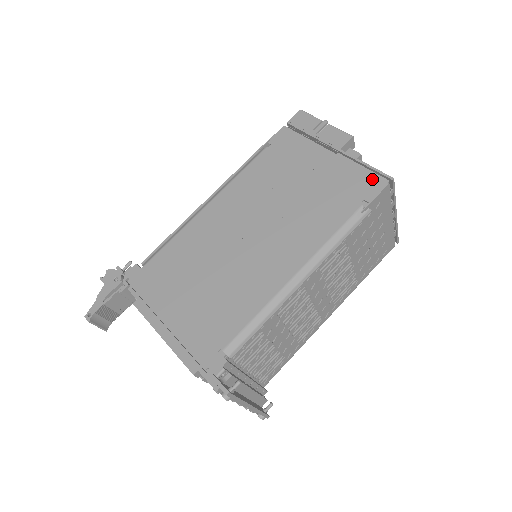
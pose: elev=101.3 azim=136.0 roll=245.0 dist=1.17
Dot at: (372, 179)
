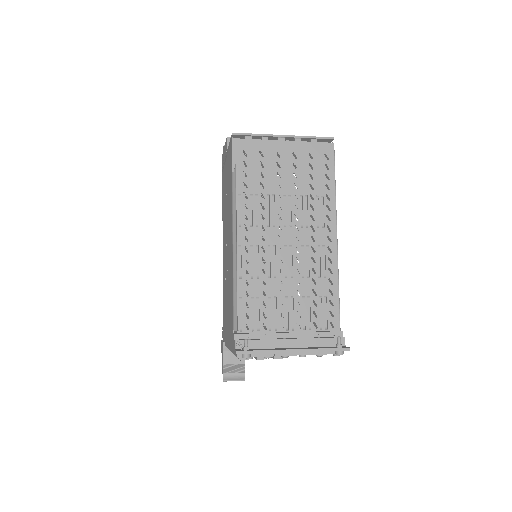
Dot at: (230, 148)
